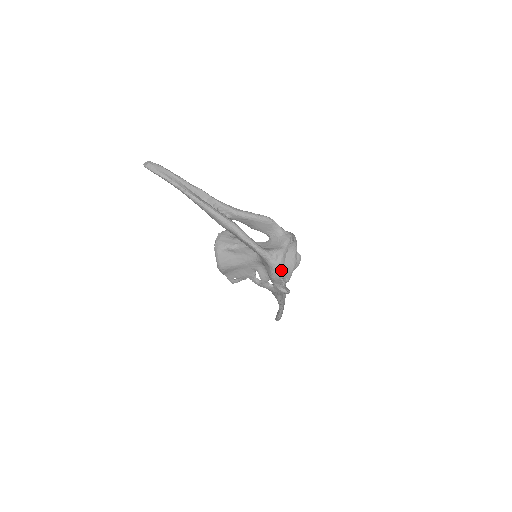
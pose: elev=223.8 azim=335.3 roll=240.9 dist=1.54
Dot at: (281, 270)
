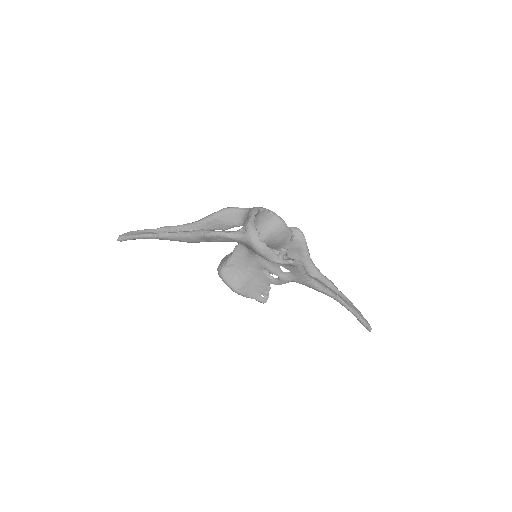
Dot at: (258, 238)
